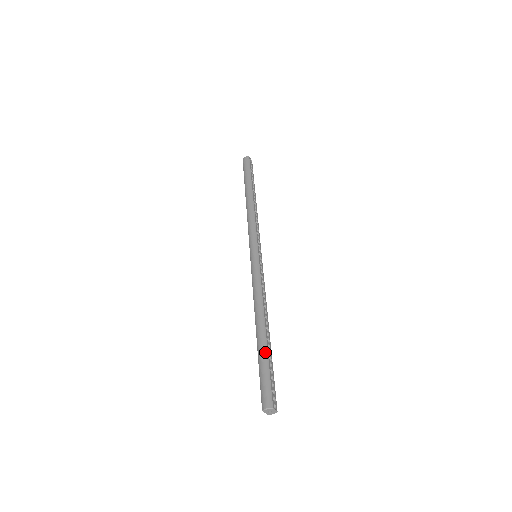
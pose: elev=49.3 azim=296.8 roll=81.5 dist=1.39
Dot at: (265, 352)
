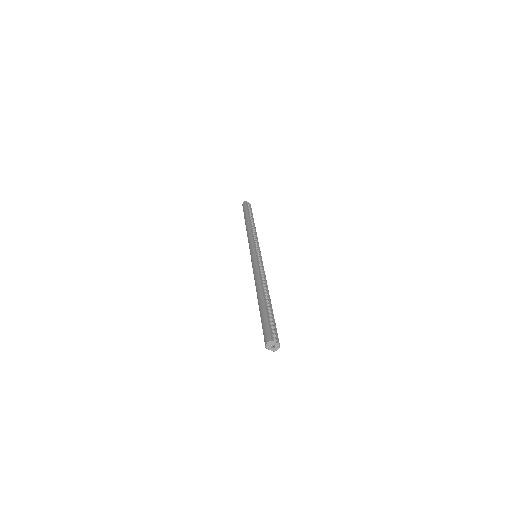
Dot at: (263, 308)
